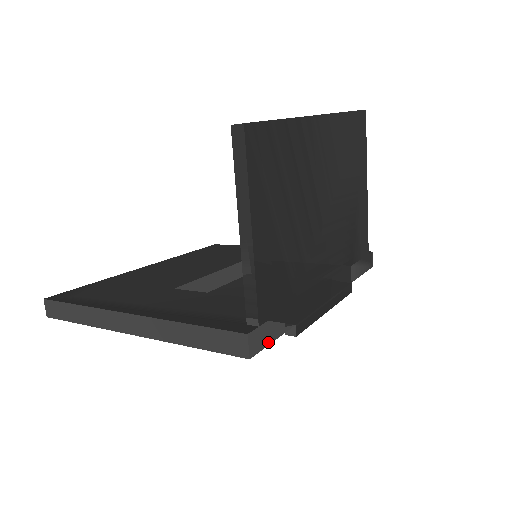
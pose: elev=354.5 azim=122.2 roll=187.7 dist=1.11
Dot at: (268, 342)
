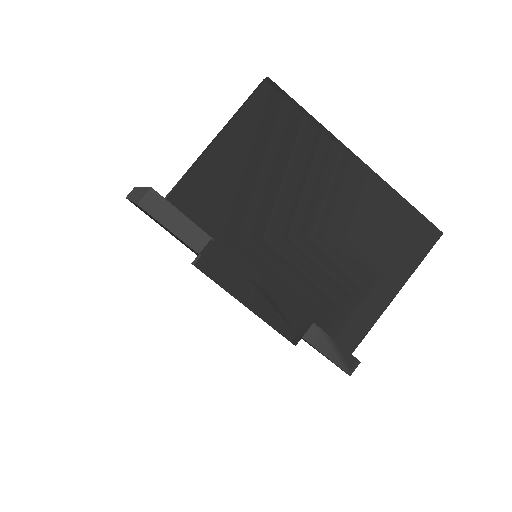
Dot at: (163, 222)
